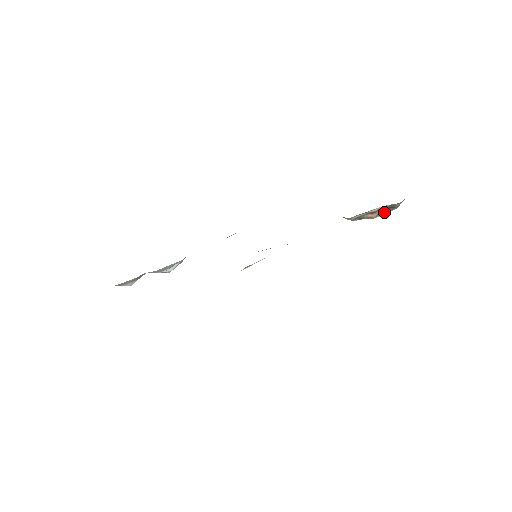
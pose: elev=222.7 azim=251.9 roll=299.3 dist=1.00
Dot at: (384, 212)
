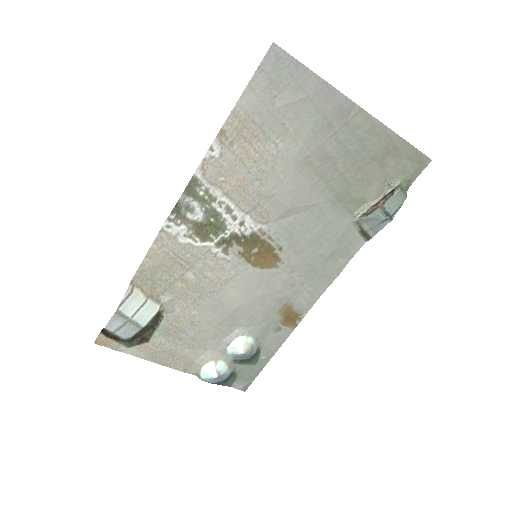
Dot at: (388, 198)
